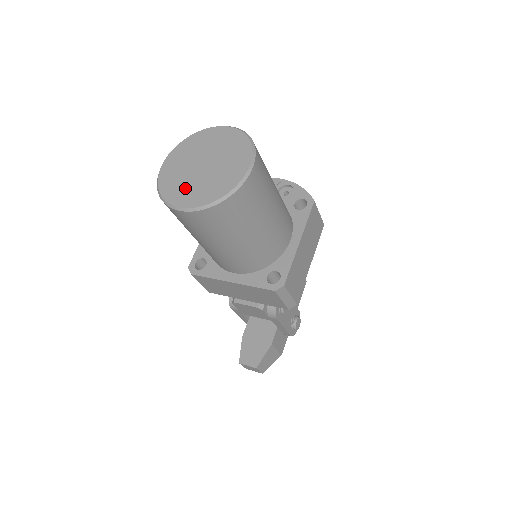
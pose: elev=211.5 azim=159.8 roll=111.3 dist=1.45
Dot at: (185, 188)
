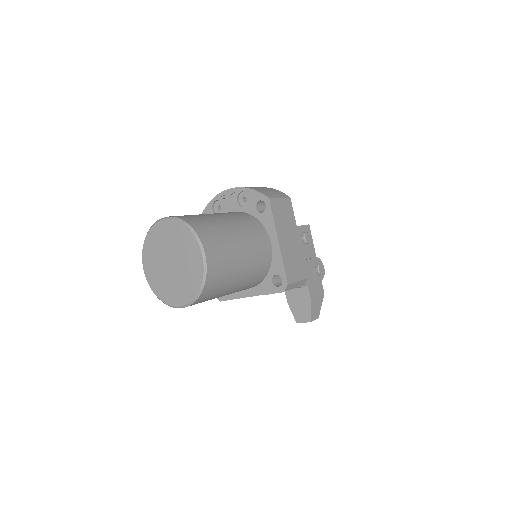
Dot at: (172, 289)
